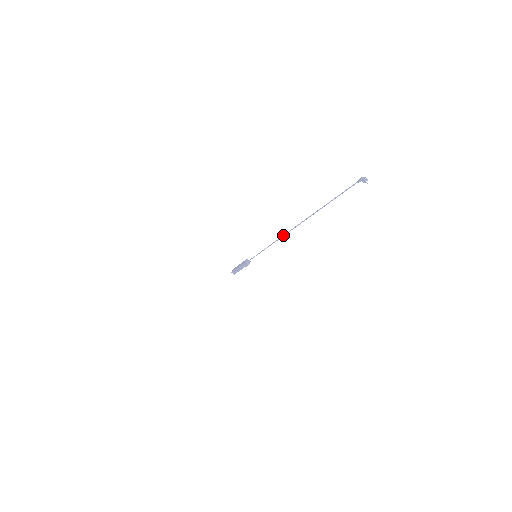
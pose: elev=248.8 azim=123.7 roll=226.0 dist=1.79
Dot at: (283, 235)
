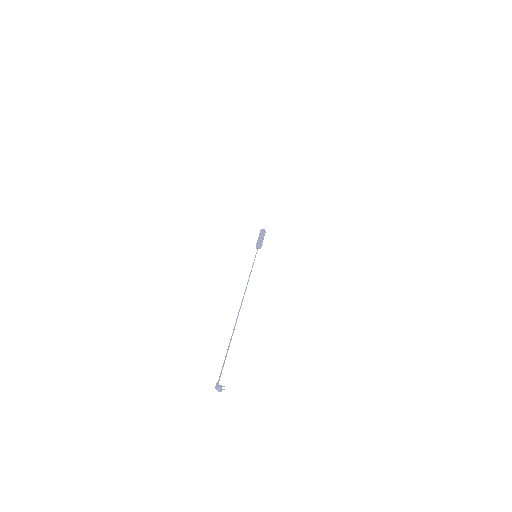
Dot at: (245, 289)
